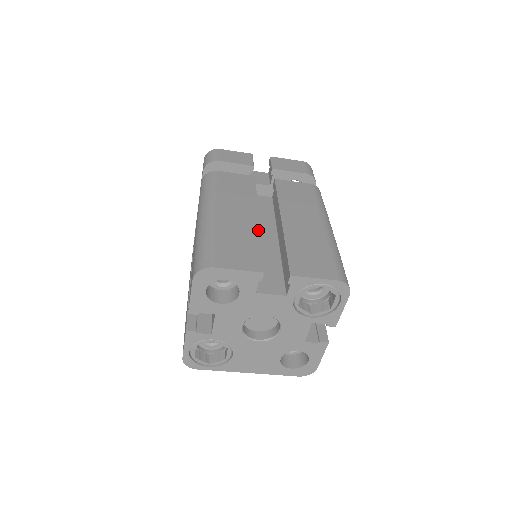
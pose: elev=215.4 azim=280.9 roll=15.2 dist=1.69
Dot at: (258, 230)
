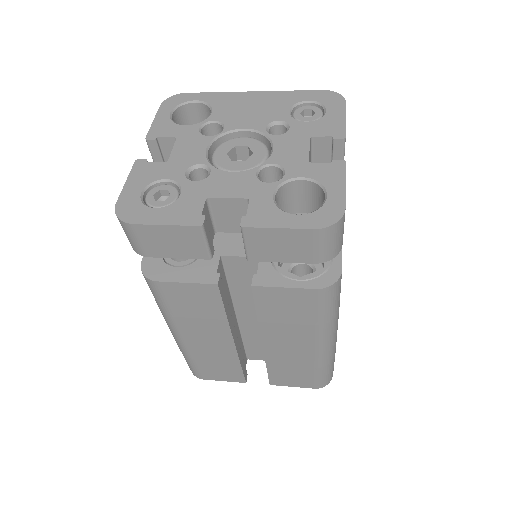
Dot at: (235, 355)
